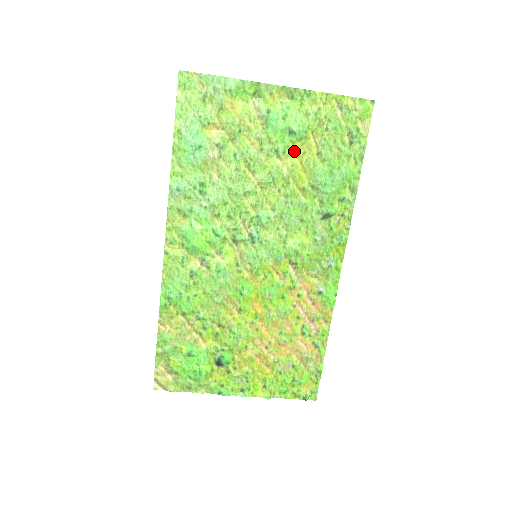
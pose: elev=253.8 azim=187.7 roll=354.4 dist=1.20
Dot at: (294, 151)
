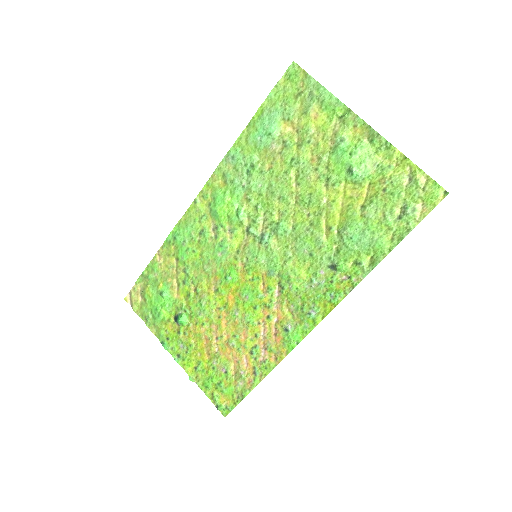
Dot at: (343, 189)
